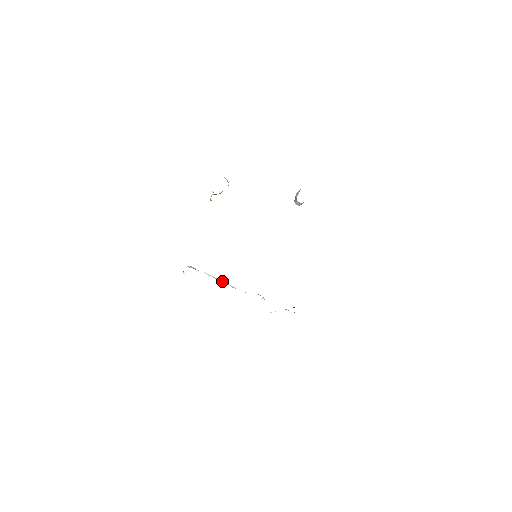
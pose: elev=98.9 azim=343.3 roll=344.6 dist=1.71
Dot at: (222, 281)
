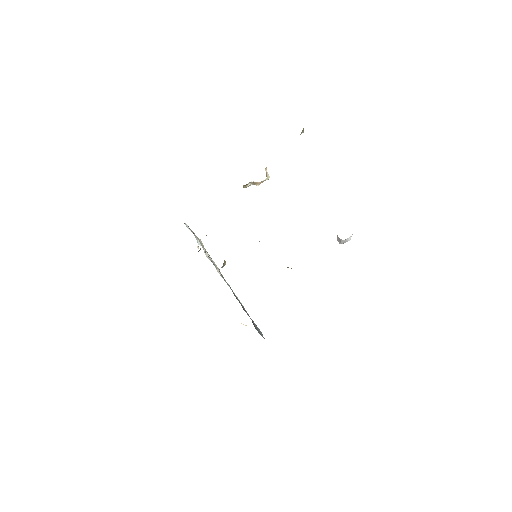
Dot at: (212, 260)
